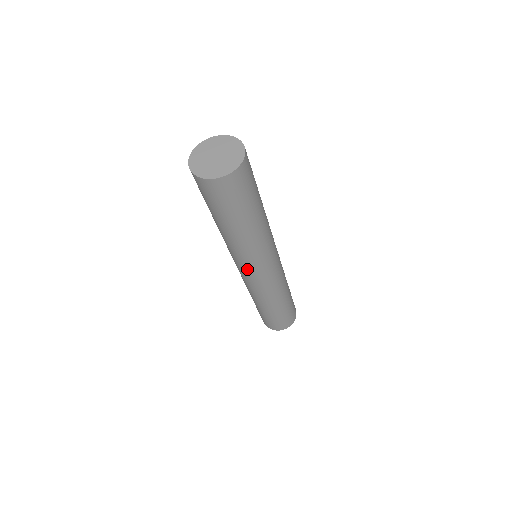
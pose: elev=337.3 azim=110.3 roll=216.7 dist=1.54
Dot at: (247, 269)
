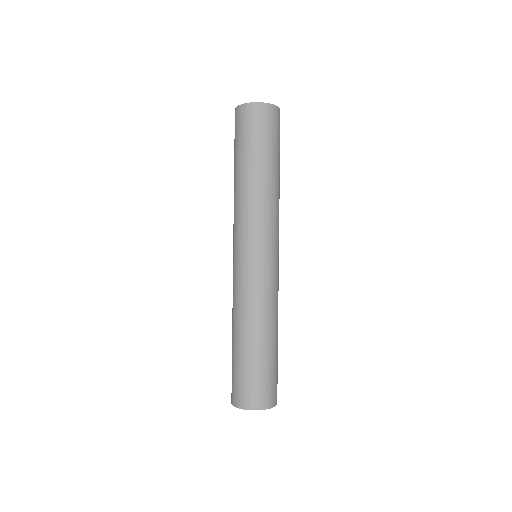
Dot at: (235, 244)
